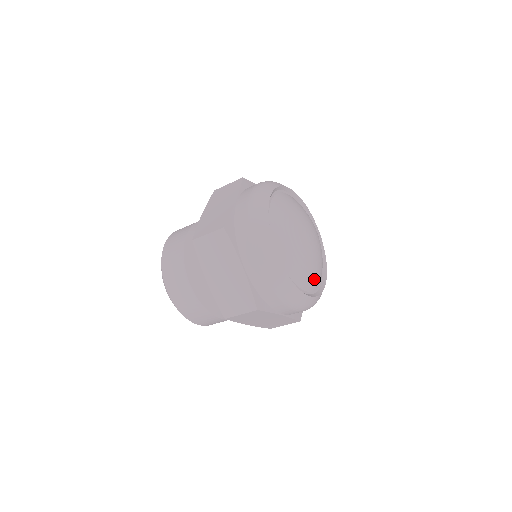
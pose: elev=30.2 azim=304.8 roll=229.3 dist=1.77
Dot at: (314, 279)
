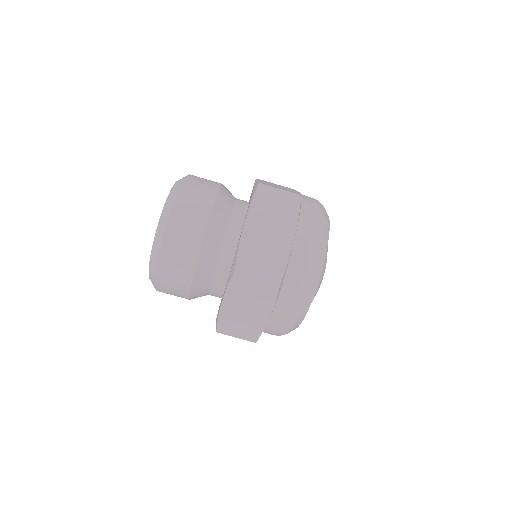
Dot at: (321, 272)
